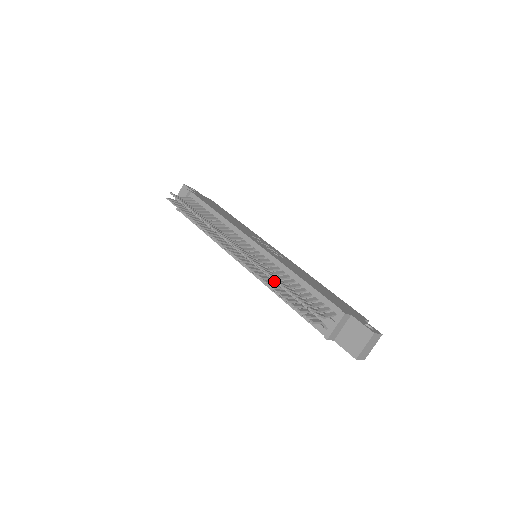
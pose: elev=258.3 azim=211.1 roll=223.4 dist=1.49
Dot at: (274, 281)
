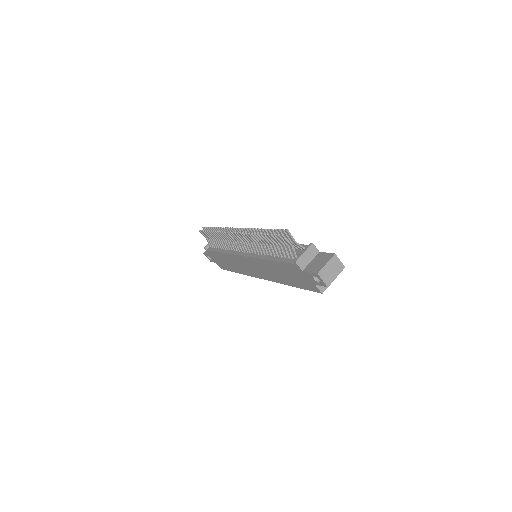
Dot at: (264, 253)
